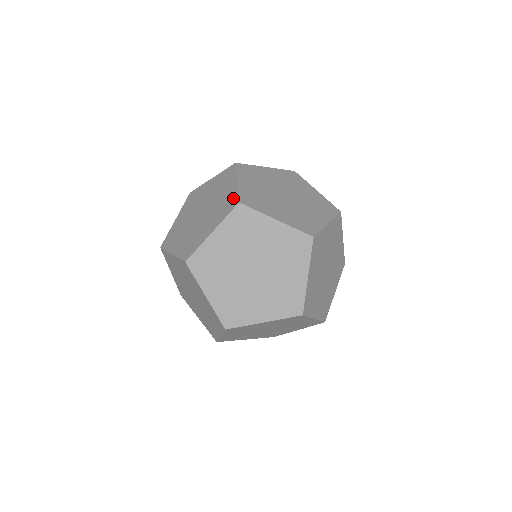
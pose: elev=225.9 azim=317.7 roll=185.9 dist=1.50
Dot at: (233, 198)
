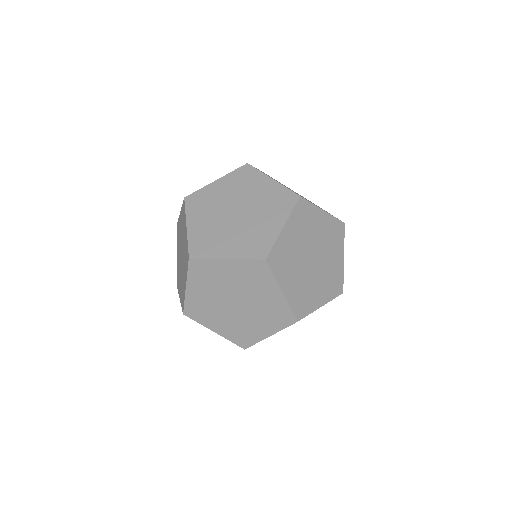
Dot at: (183, 300)
